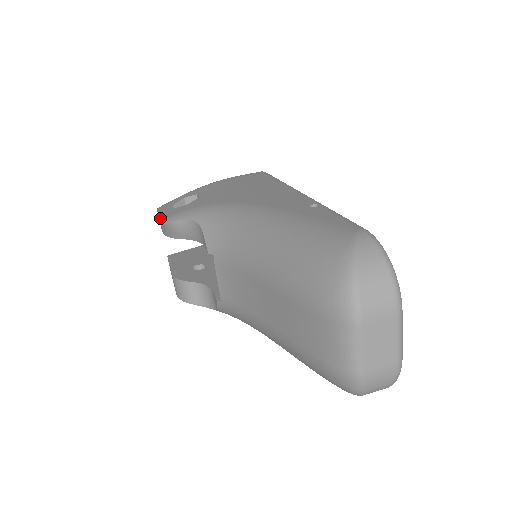
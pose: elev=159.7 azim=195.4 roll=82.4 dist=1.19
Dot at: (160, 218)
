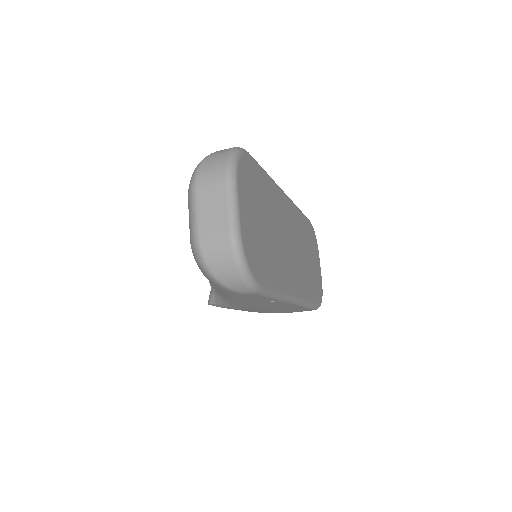
Dot at: occluded
